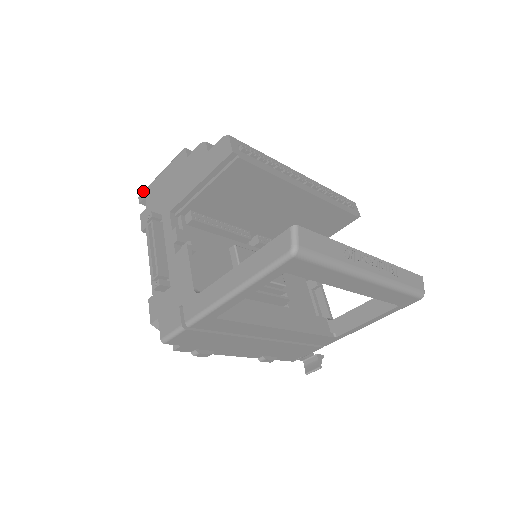
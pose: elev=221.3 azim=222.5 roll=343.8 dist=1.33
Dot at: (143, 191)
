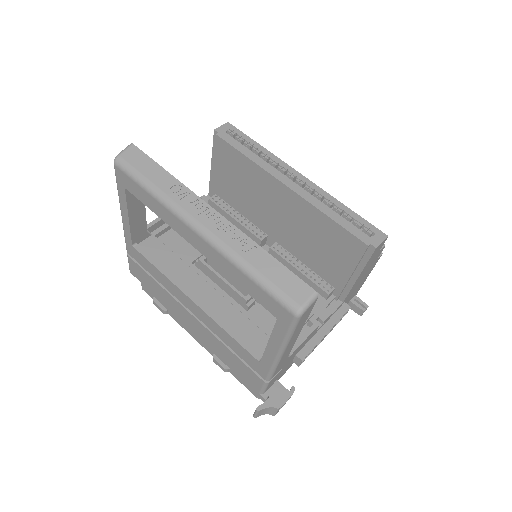
Dot at: occluded
